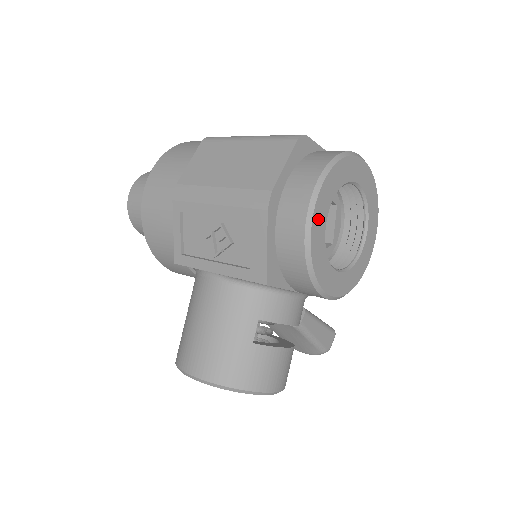
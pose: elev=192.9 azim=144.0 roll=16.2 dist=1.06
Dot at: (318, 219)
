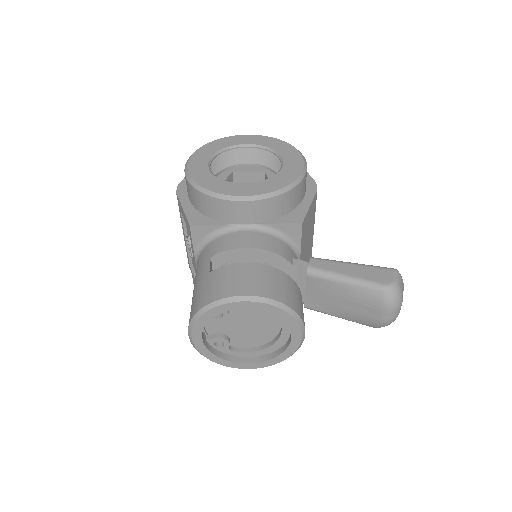
Dot at: (196, 167)
